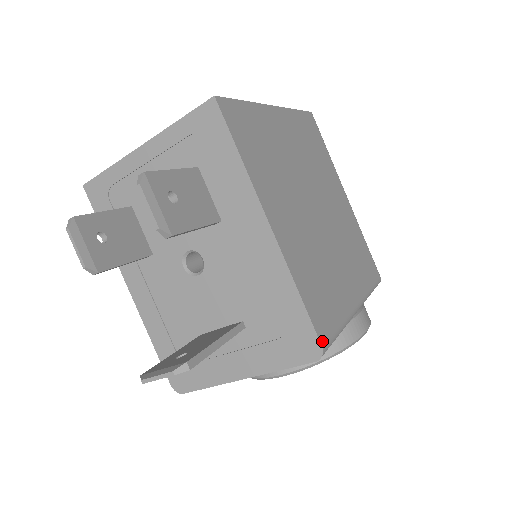
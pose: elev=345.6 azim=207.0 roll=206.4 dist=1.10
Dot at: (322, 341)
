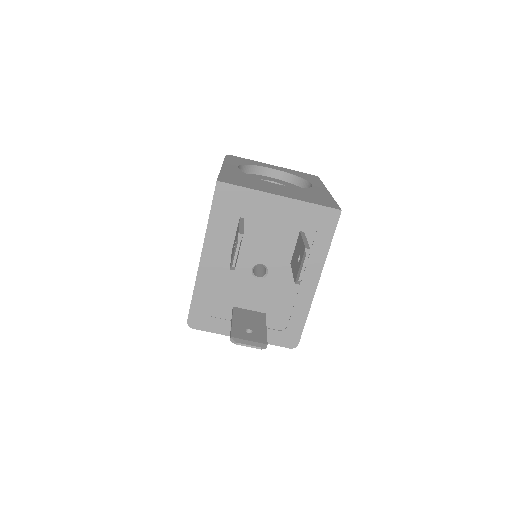
Dot at: (299, 341)
